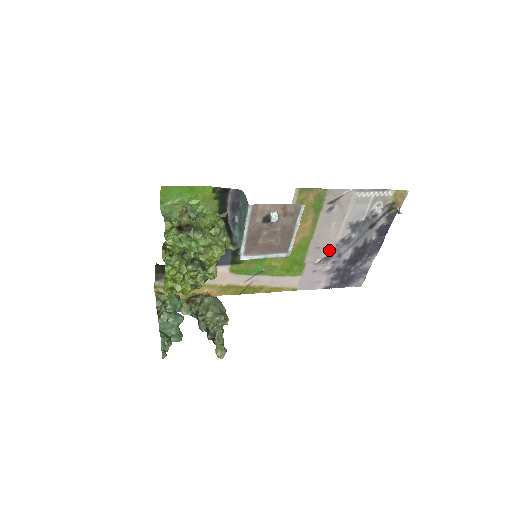
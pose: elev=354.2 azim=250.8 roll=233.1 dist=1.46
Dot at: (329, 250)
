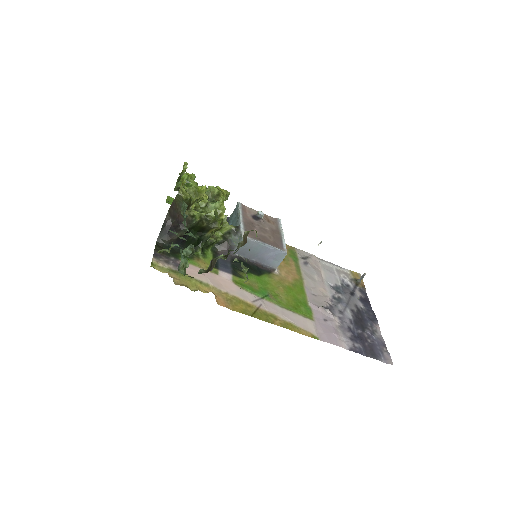
Dot at: (327, 301)
